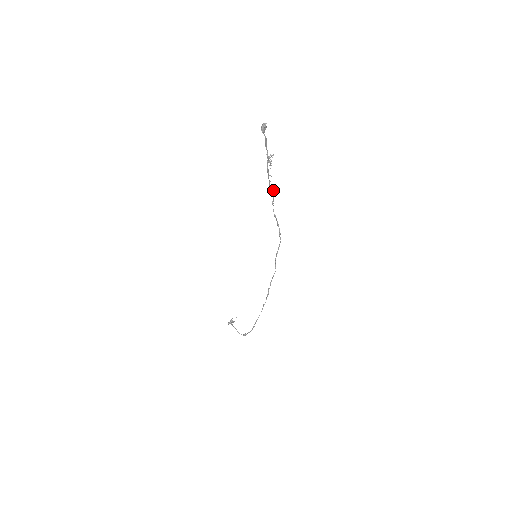
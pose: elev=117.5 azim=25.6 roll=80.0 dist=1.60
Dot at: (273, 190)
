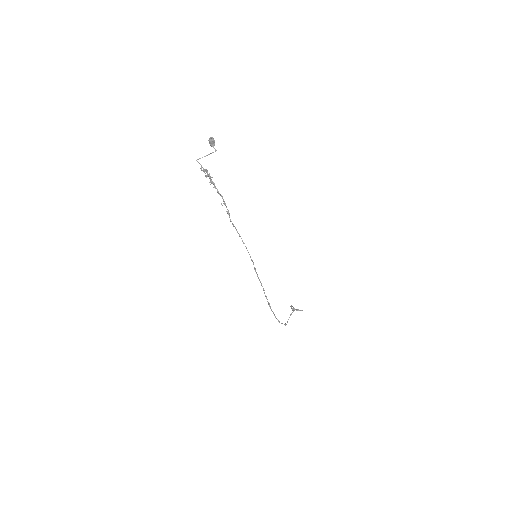
Dot at: (224, 201)
